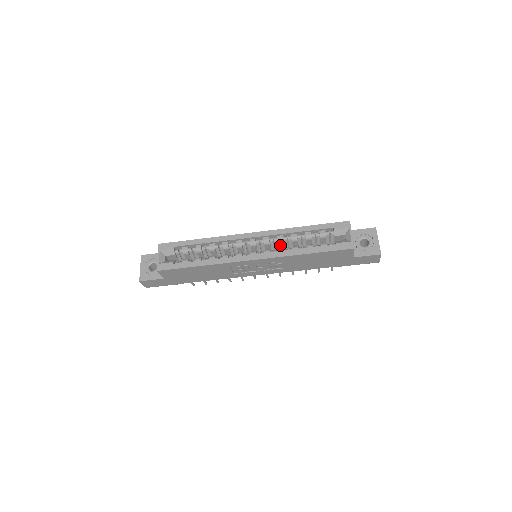
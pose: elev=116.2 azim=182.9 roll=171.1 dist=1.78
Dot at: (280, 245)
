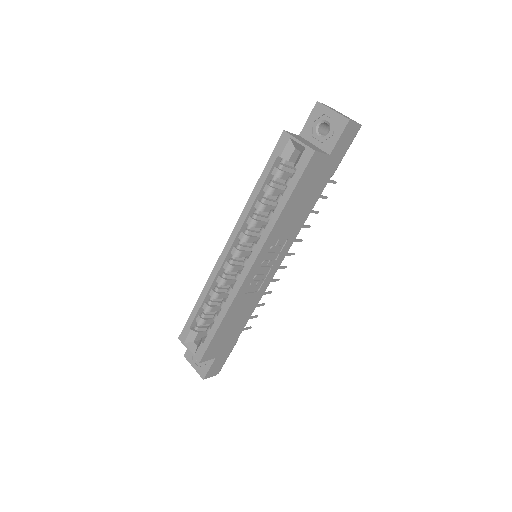
Dot at: (259, 226)
